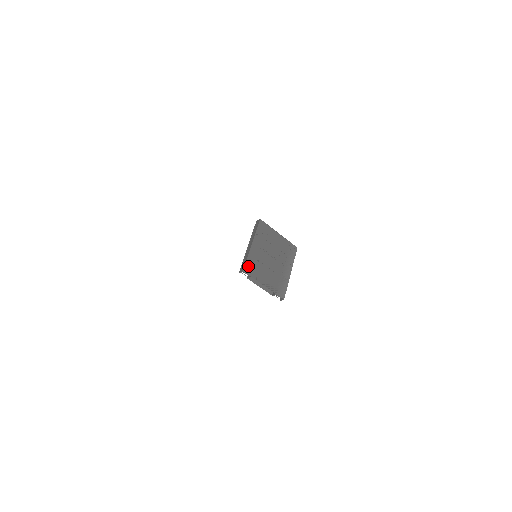
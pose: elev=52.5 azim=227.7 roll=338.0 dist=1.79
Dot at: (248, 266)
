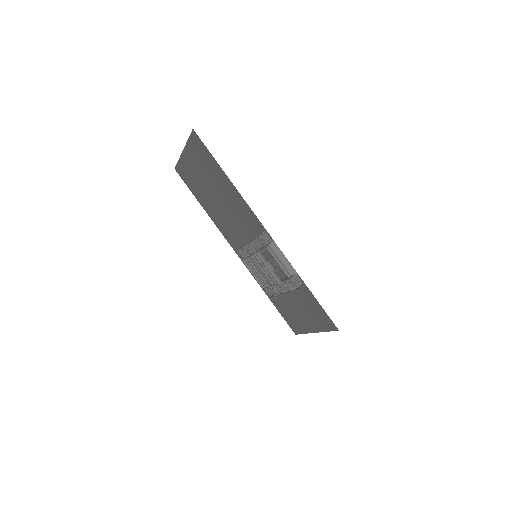
Dot at: occluded
